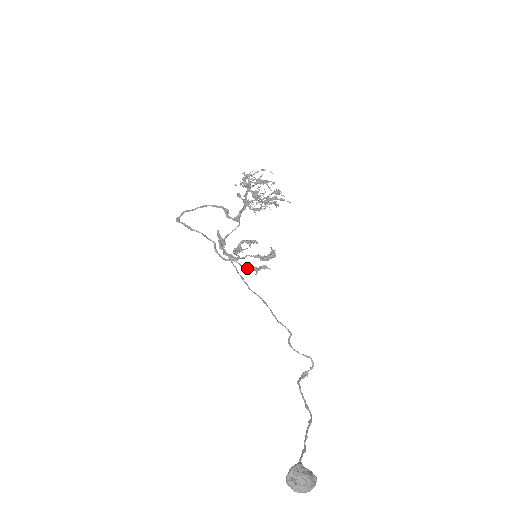
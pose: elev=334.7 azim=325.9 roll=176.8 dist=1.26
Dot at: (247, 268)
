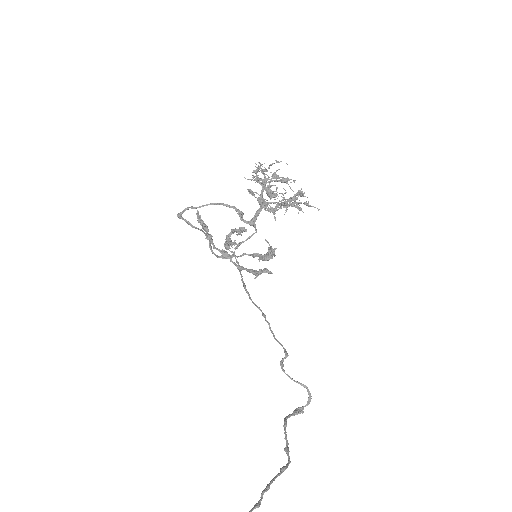
Dot at: (243, 269)
